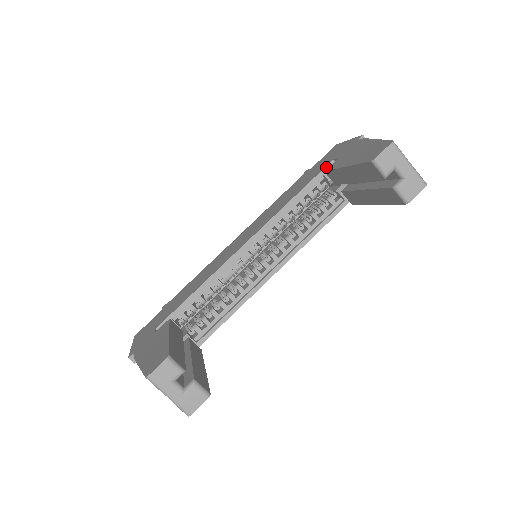
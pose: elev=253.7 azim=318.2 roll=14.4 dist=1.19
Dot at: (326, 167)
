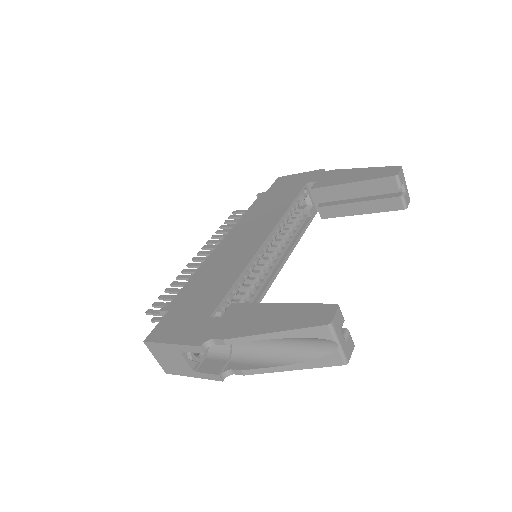
Dot at: (303, 187)
